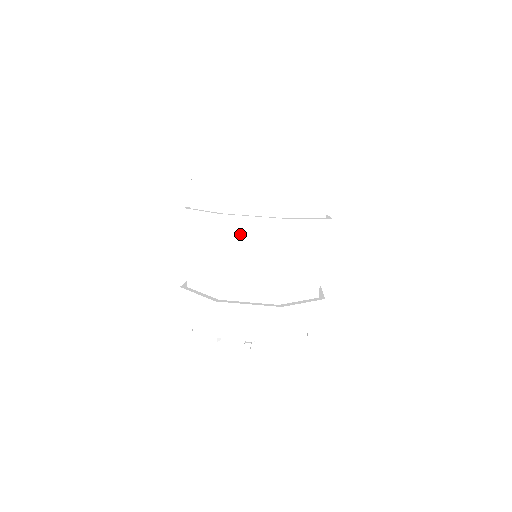
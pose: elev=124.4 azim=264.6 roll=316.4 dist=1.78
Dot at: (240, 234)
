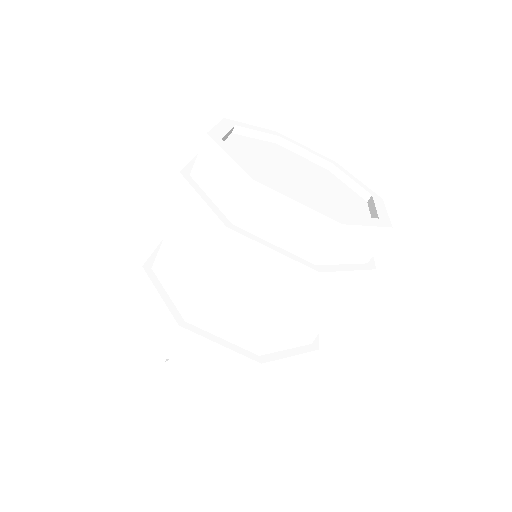
Dot at: (244, 259)
